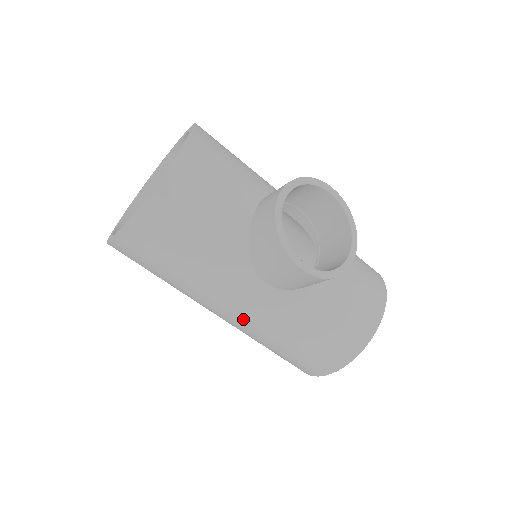
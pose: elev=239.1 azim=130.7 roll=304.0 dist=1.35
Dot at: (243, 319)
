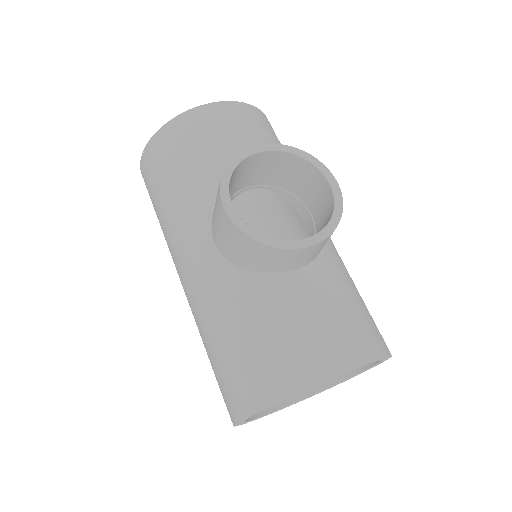
Dot at: (189, 288)
